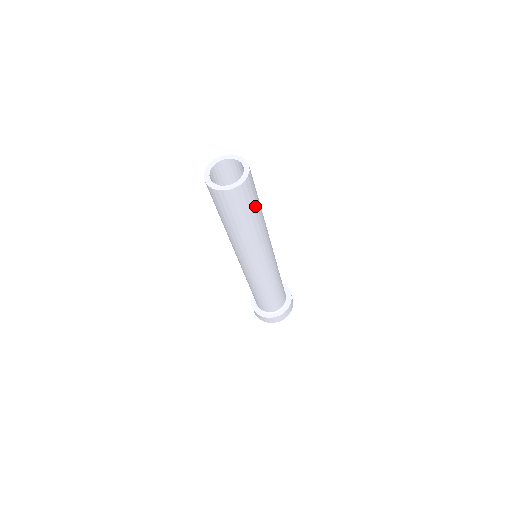
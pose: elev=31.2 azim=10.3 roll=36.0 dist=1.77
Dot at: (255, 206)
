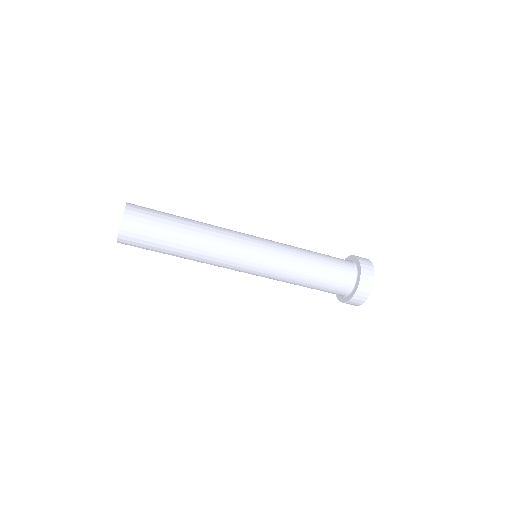
Dot at: (162, 236)
